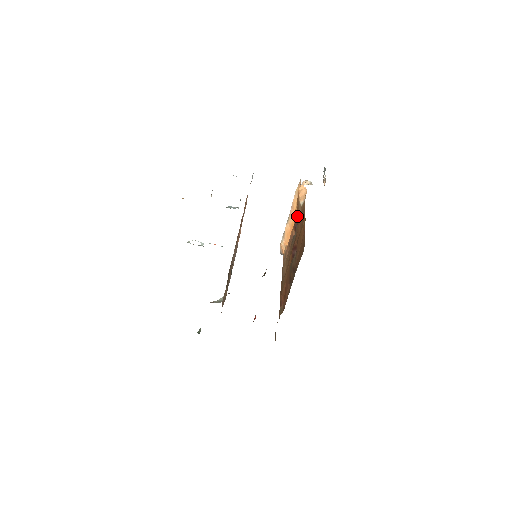
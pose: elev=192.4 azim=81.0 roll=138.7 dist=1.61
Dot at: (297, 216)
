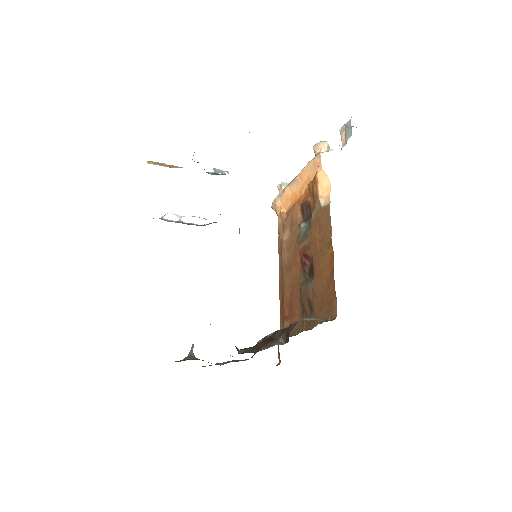
Dot at: (308, 199)
